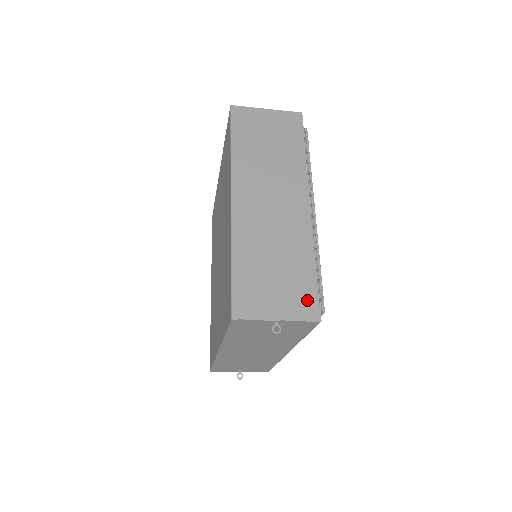
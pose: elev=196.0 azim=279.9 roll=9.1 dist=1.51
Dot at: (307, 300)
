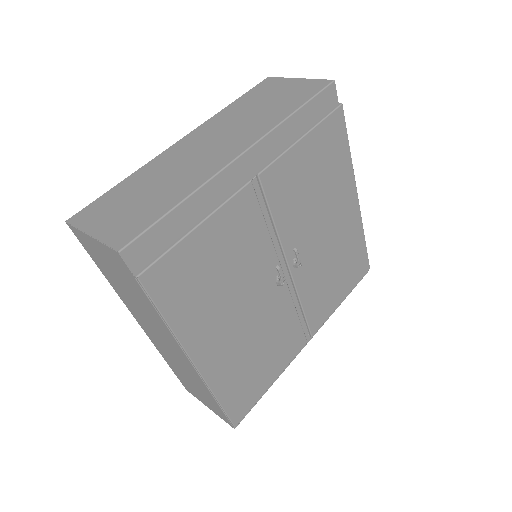
Dot at: (220, 413)
